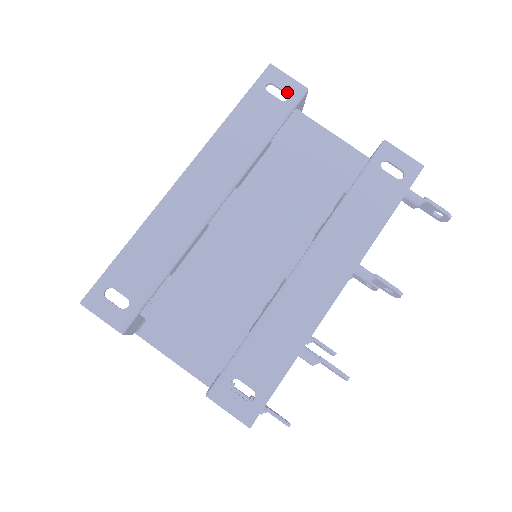
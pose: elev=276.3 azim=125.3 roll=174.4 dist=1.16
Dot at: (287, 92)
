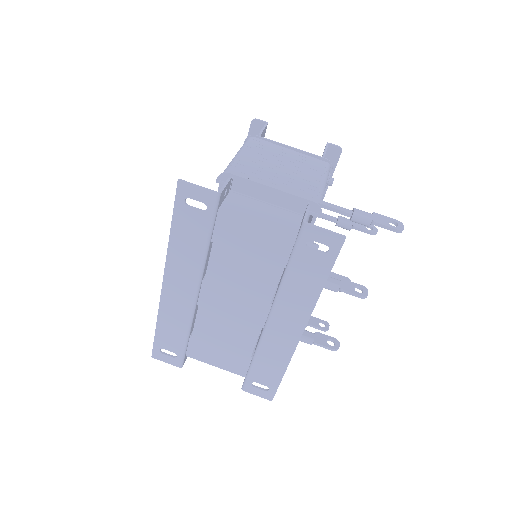
Dot at: (203, 202)
